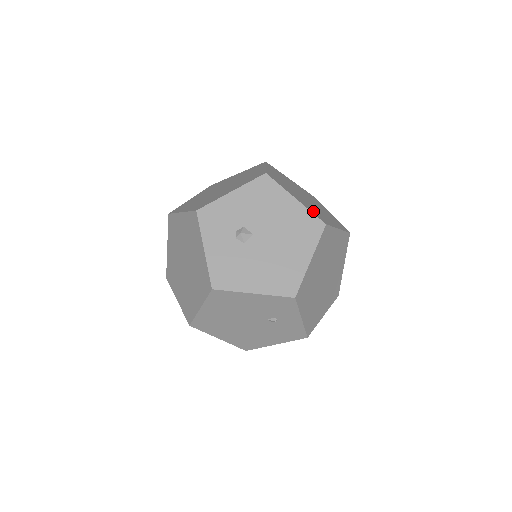
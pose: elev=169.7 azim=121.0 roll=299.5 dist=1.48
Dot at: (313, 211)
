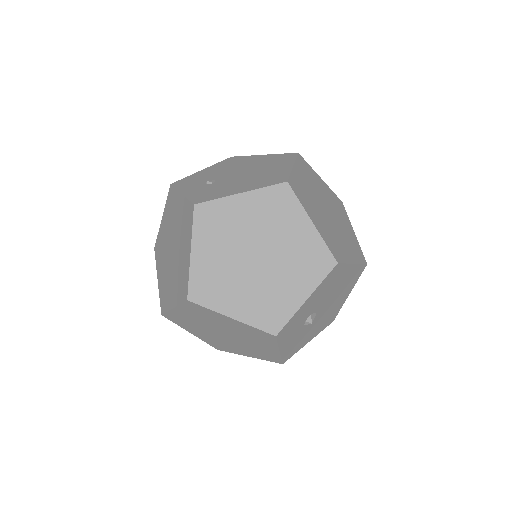
Dot at: (356, 254)
